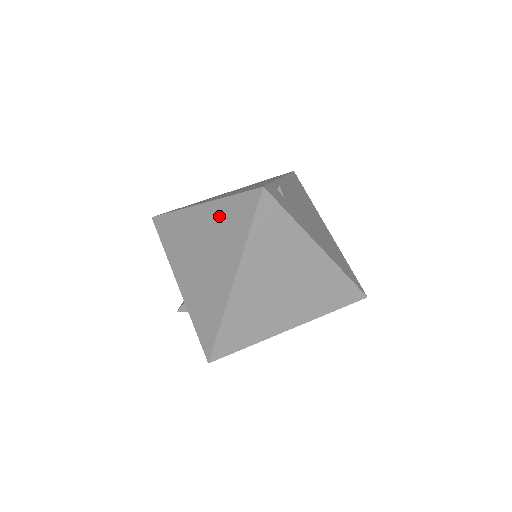
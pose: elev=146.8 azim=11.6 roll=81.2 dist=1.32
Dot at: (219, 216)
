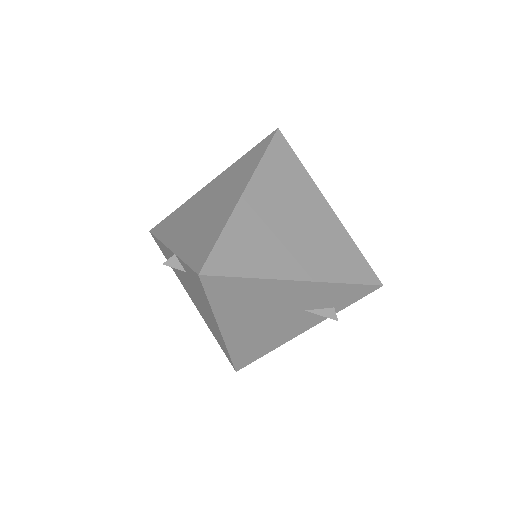
Dot at: (231, 172)
